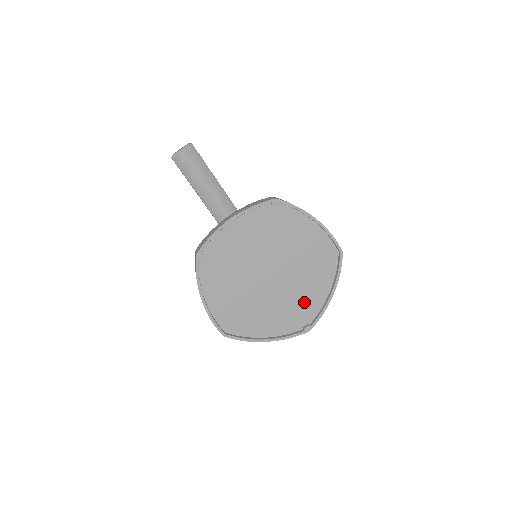
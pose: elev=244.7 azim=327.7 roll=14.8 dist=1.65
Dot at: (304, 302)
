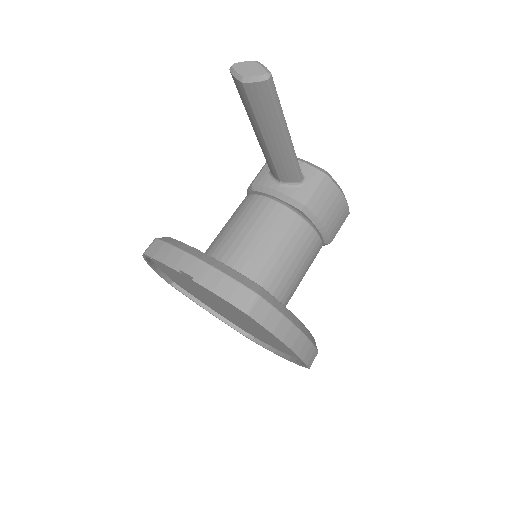
Dot at: (256, 334)
